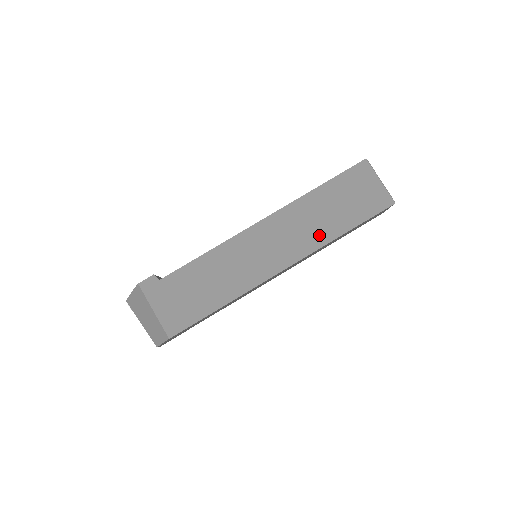
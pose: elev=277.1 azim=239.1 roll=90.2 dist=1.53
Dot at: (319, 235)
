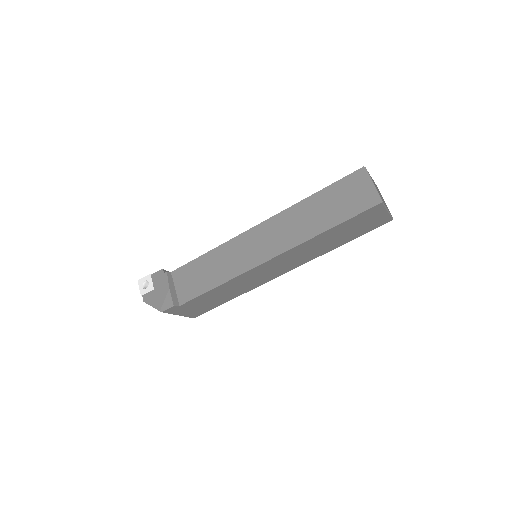
Dot at: (319, 253)
